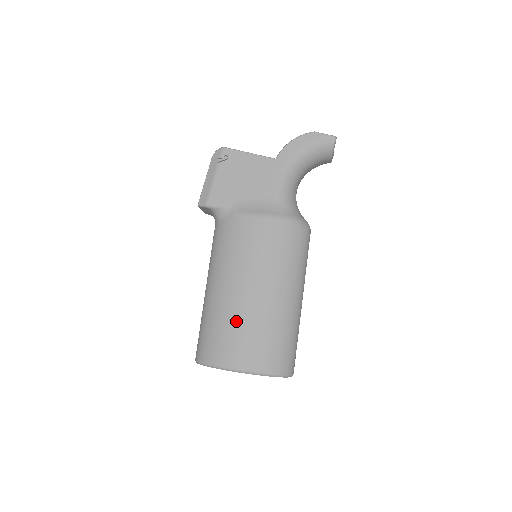
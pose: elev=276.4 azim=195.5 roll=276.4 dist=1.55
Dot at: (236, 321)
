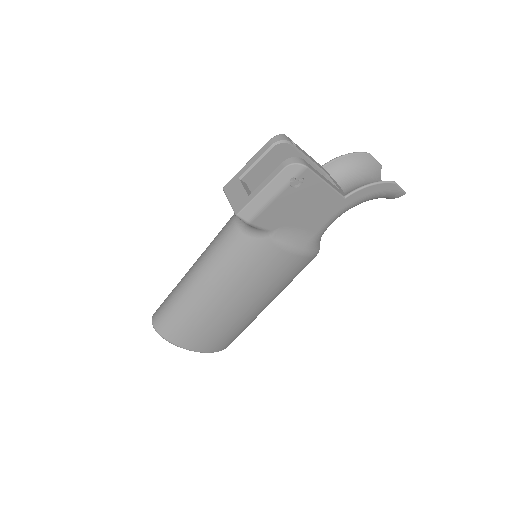
Dot at: (218, 324)
